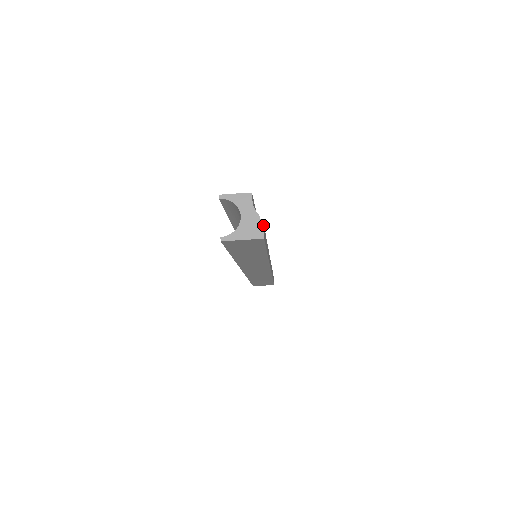
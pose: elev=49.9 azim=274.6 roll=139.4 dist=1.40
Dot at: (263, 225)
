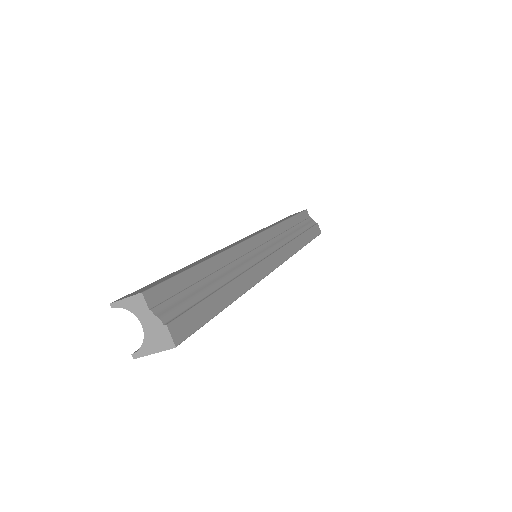
Dot at: (171, 328)
